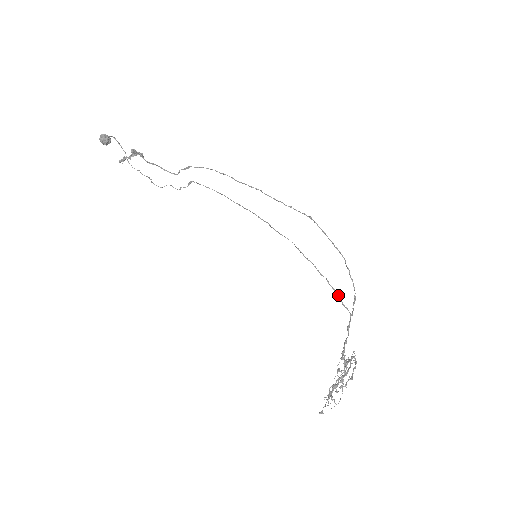
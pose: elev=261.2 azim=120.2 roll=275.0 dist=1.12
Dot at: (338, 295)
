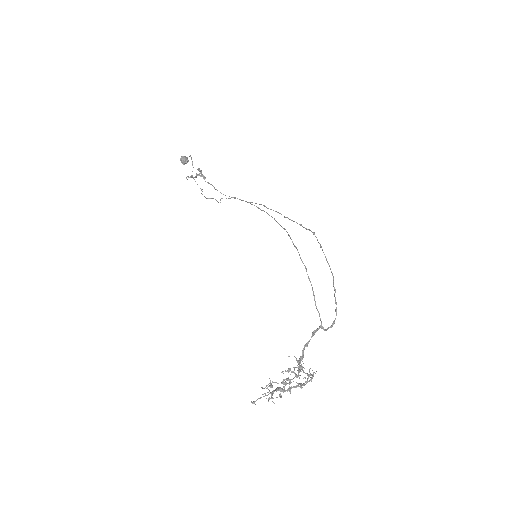
Dot at: (312, 289)
